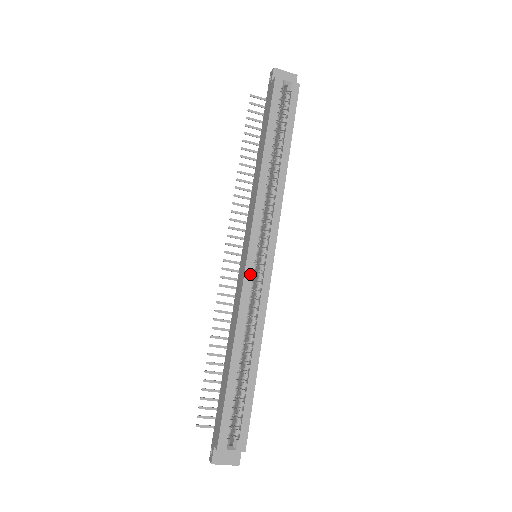
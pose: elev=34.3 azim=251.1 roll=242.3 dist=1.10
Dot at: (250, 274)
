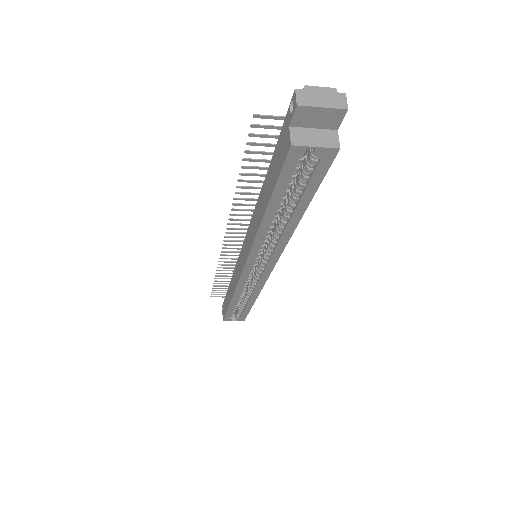
Dot at: (246, 278)
